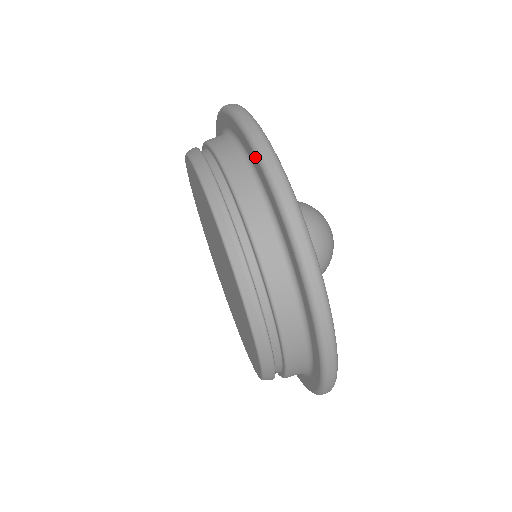
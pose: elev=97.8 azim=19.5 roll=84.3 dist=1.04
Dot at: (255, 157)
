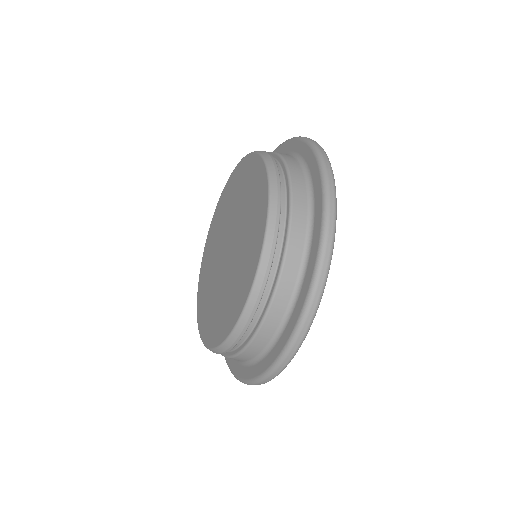
Dot at: (321, 205)
